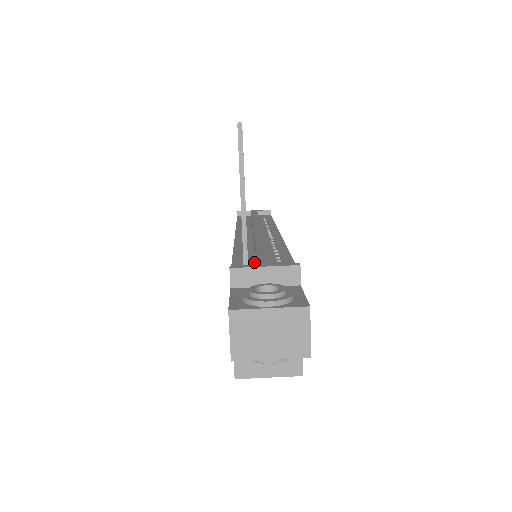
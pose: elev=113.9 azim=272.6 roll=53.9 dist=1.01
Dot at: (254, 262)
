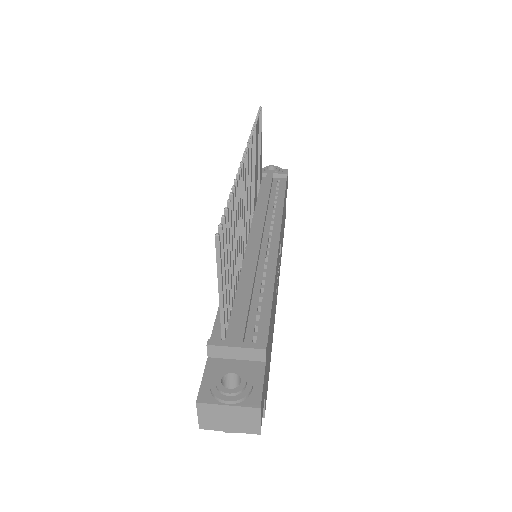
Dot at: (235, 317)
